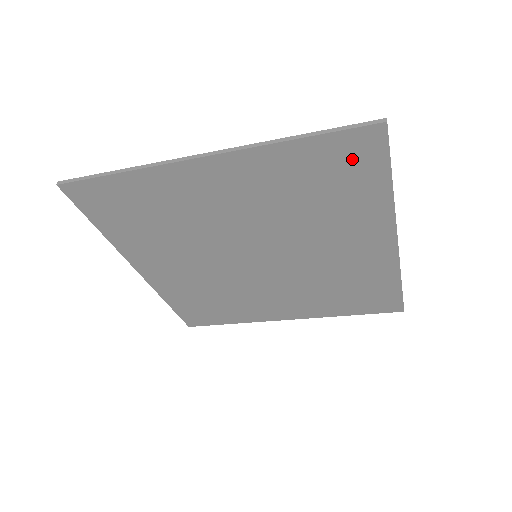
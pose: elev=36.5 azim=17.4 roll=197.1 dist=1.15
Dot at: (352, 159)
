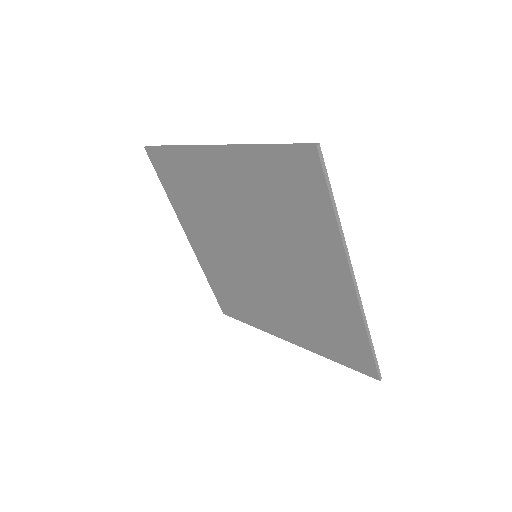
Dot at: (353, 355)
